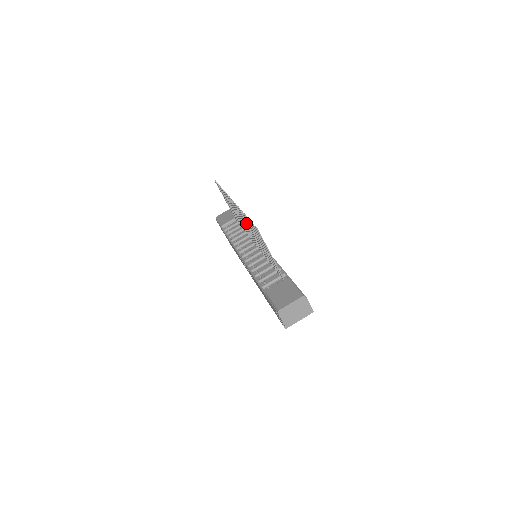
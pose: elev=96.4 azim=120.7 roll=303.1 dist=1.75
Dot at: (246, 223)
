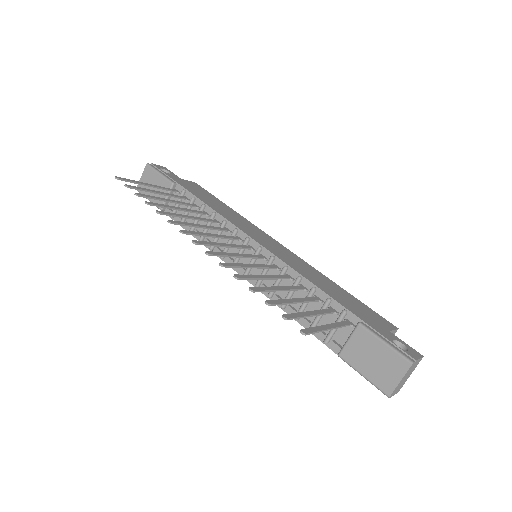
Dot at: (241, 267)
